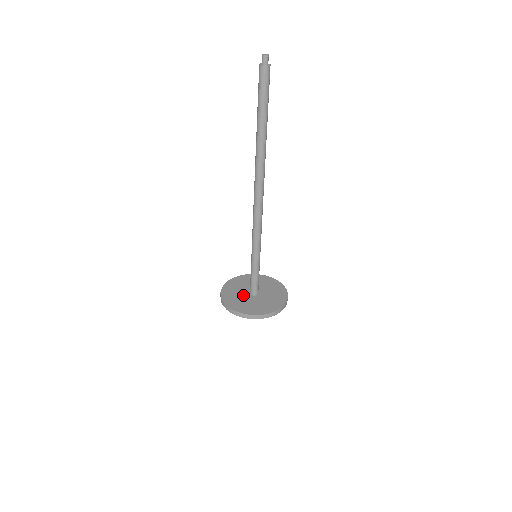
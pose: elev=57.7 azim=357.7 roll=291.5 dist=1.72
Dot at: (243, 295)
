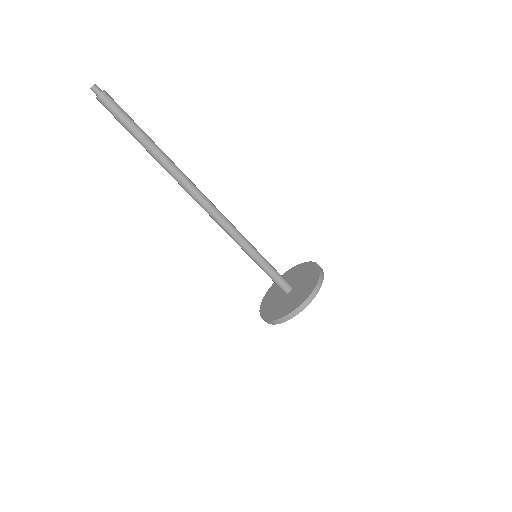
Dot at: (281, 300)
